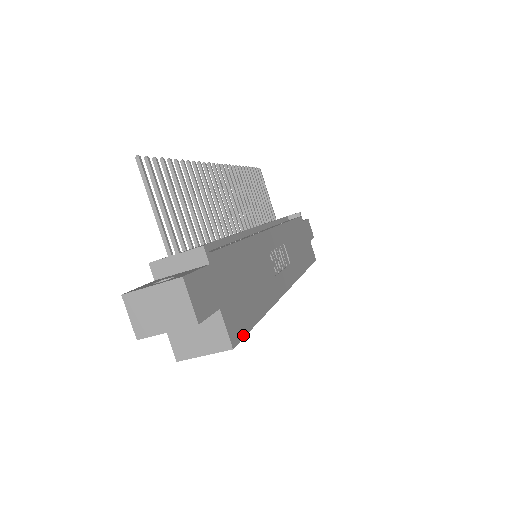
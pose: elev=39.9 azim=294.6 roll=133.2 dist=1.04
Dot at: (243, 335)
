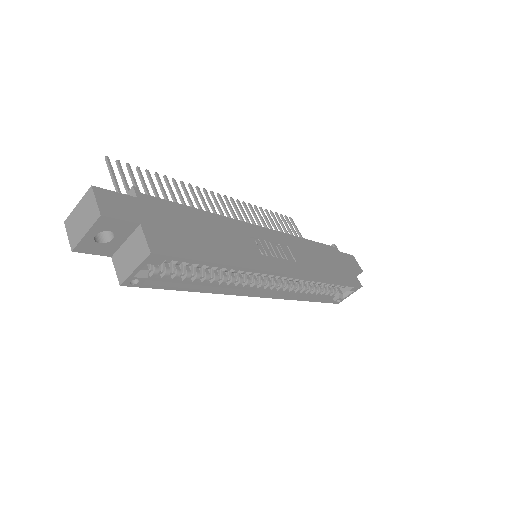
Dot at: (174, 255)
